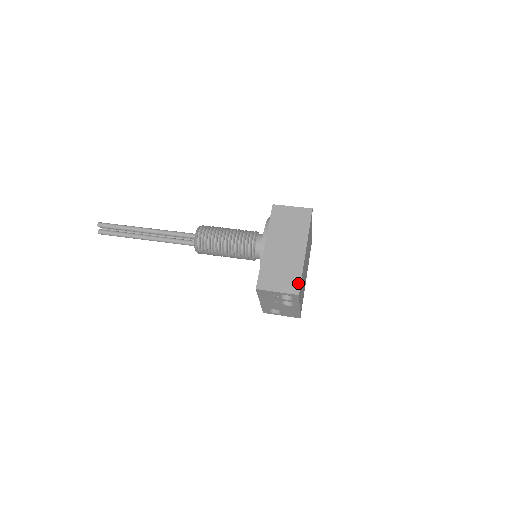
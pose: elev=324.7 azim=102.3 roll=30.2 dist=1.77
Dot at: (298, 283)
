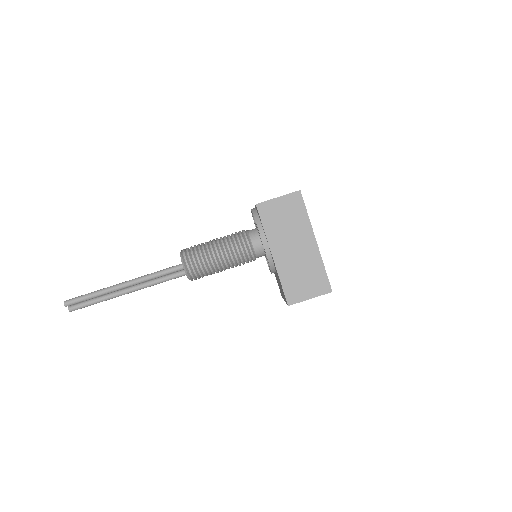
Dot at: (326, 280)
